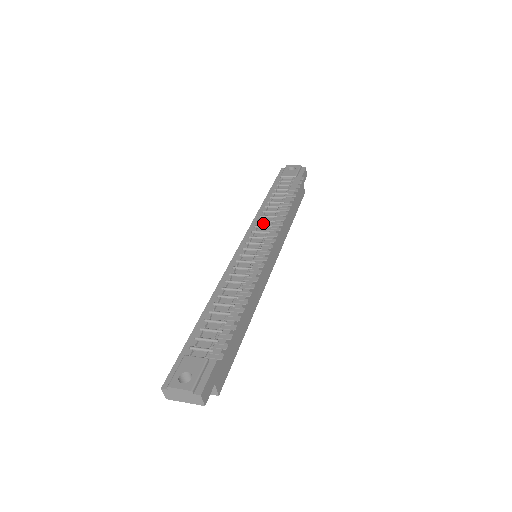
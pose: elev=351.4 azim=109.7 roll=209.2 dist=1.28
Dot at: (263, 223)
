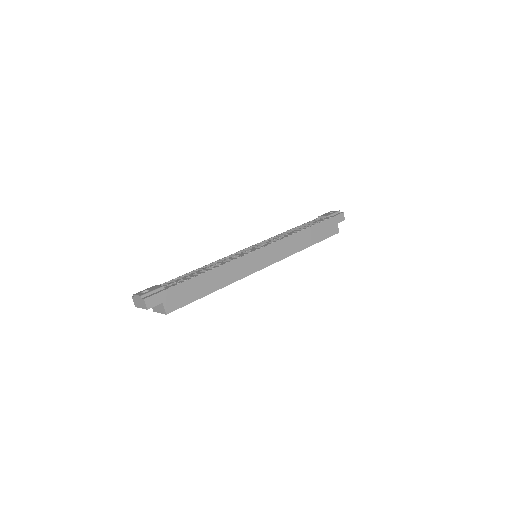
Dot at: (275, 238)
